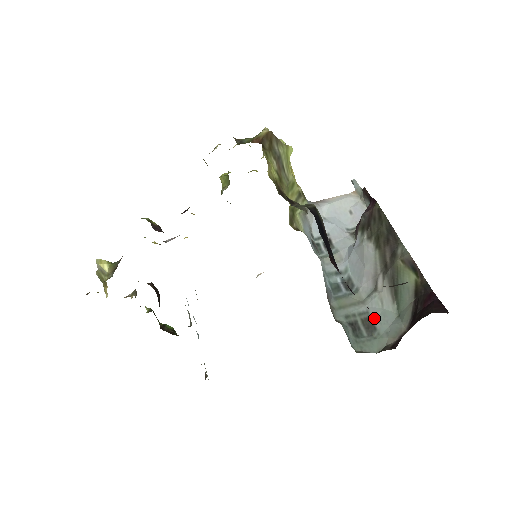
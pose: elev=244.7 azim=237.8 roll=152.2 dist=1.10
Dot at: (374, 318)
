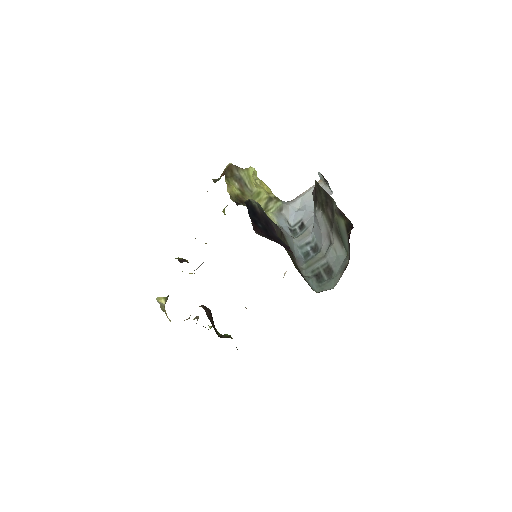
Dot at: (332, 265)
